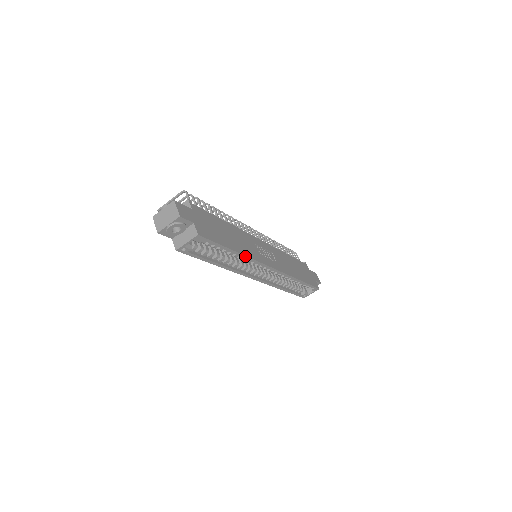
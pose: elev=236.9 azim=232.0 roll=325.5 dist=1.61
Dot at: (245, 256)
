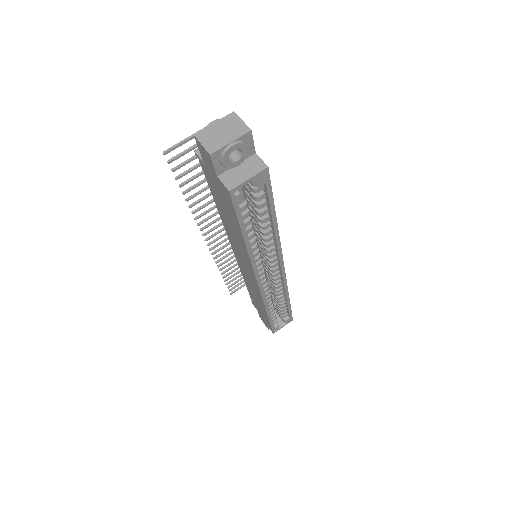
Dot at: (278, 235)
